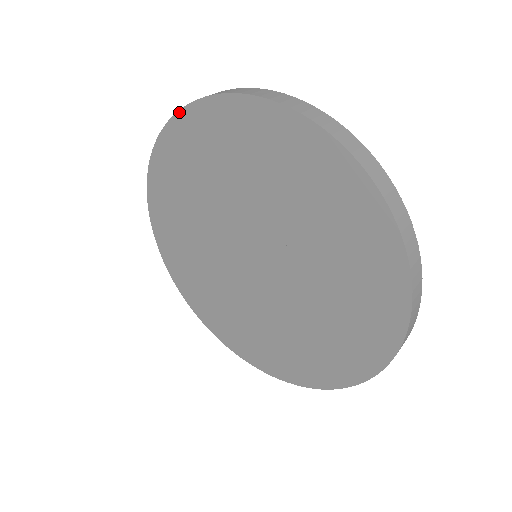
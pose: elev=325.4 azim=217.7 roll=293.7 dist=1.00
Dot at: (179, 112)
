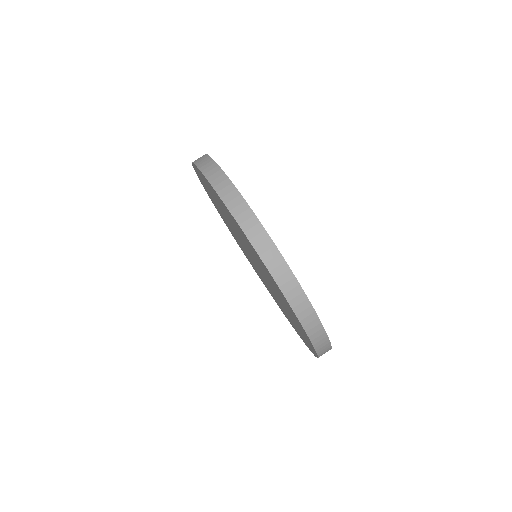
Dot at: (264, 263)
